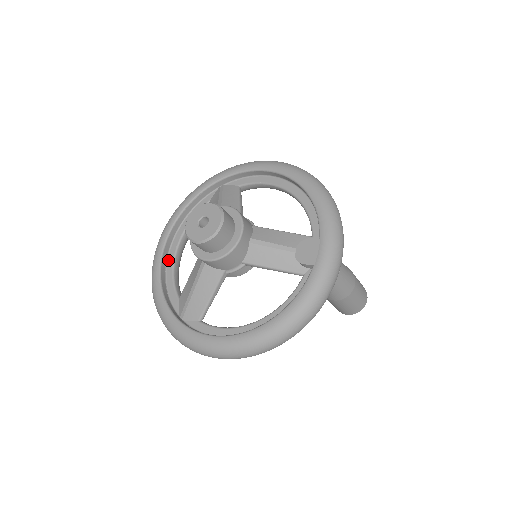
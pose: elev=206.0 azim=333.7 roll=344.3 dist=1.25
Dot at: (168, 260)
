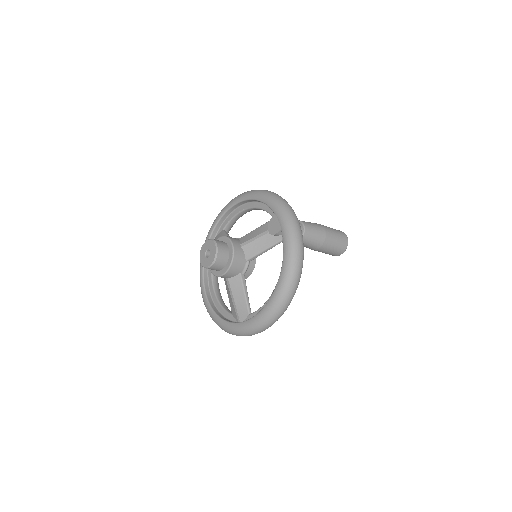
Dot at: (214, 301)
